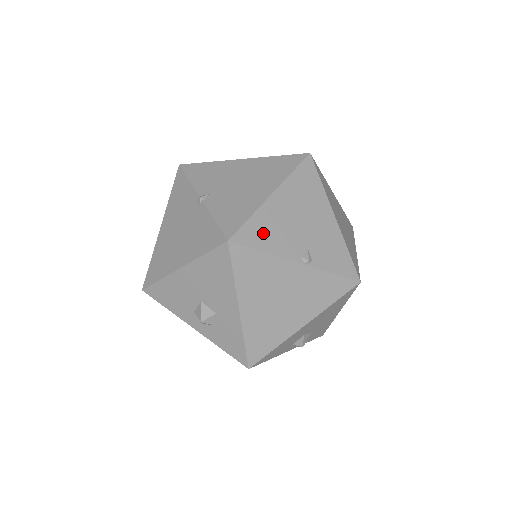
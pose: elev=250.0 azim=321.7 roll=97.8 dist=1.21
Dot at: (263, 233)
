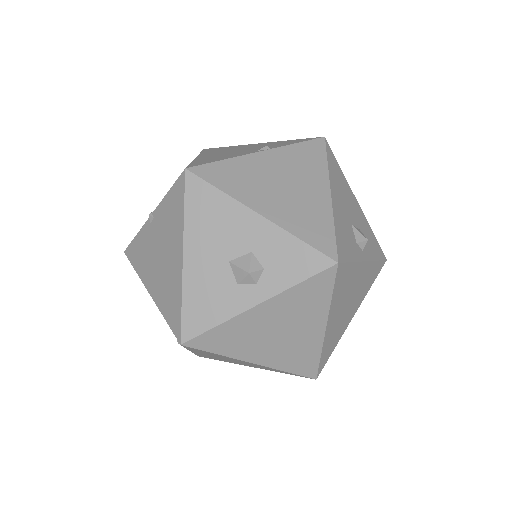
Dot at: (211, 160)
